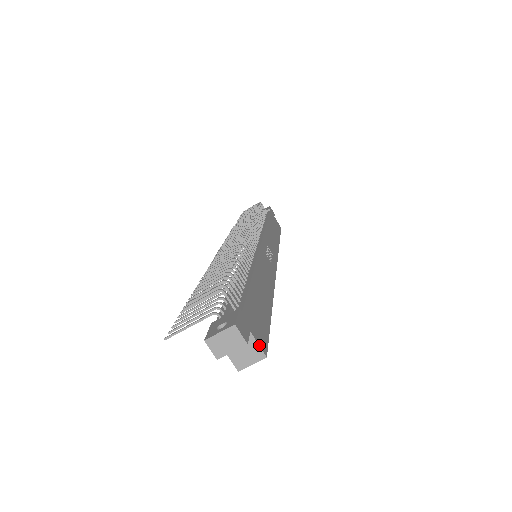
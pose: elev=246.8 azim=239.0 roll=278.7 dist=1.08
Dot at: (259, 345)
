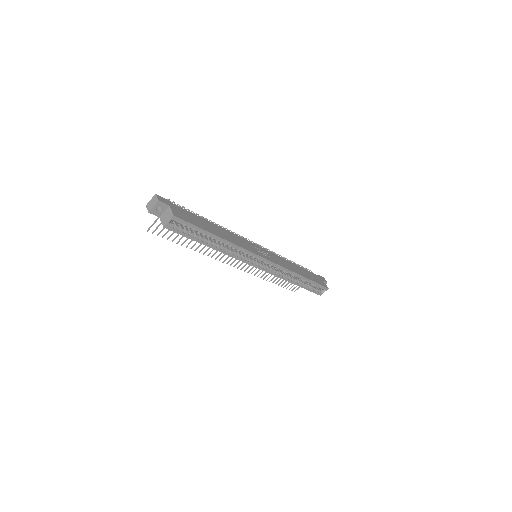
Dot at: (172, 211)
